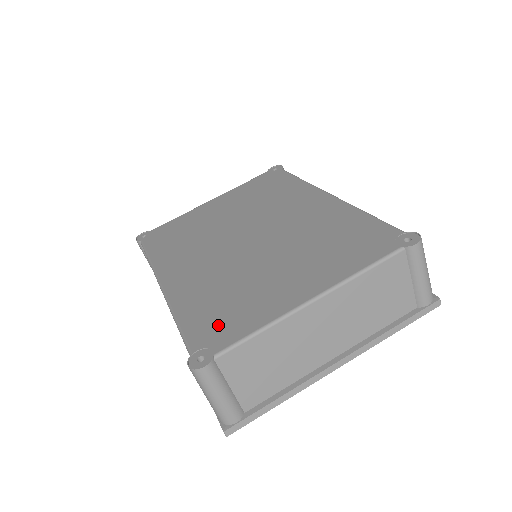
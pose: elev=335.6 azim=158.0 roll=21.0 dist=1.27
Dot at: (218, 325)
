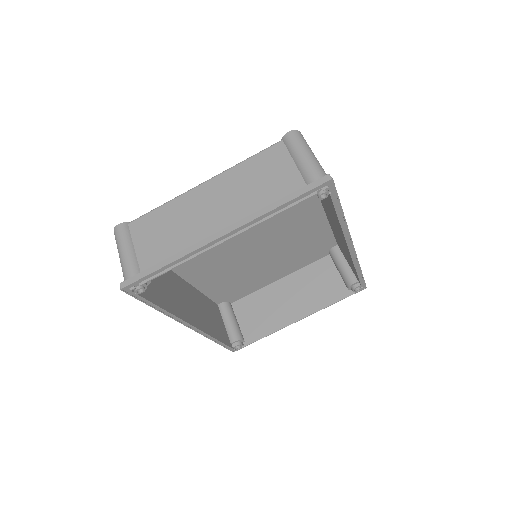
Dot at: occluded
